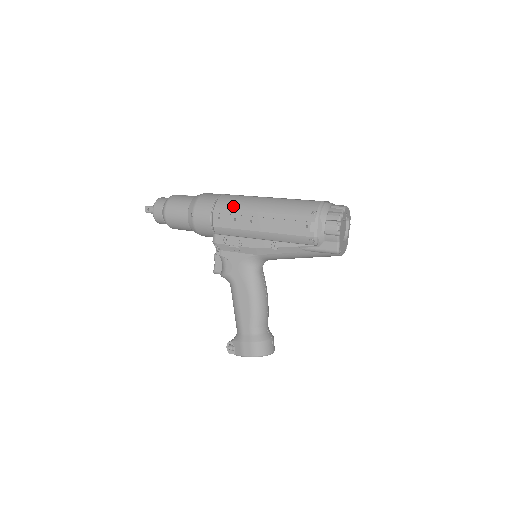
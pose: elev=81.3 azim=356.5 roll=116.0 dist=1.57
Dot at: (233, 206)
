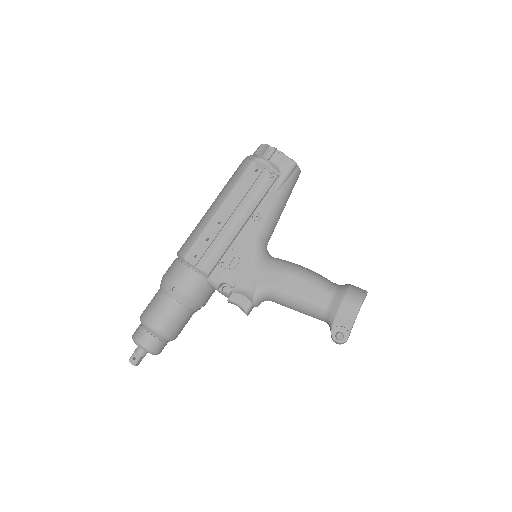
Dot at: (194, 237)
